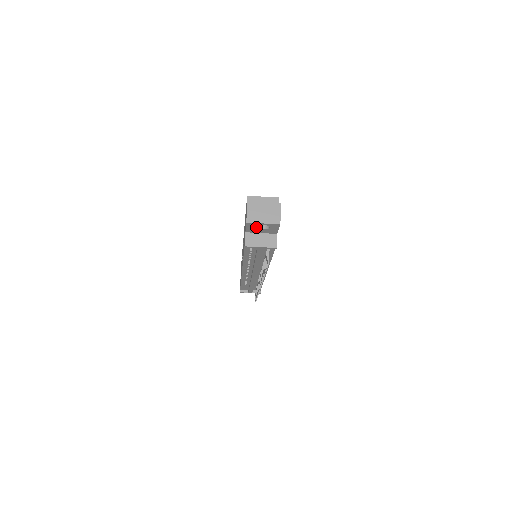
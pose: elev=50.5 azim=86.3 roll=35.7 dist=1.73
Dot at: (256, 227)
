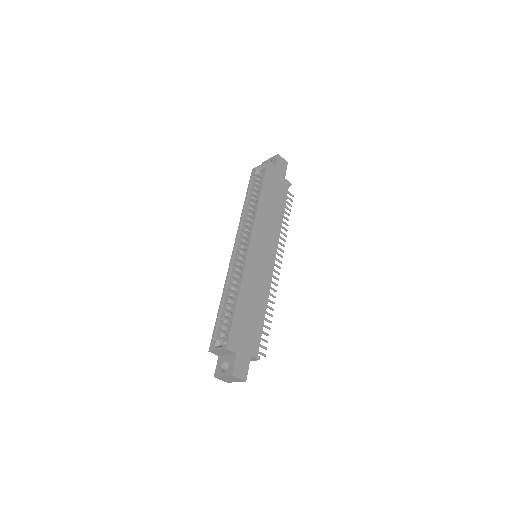
Dot at: occluded
